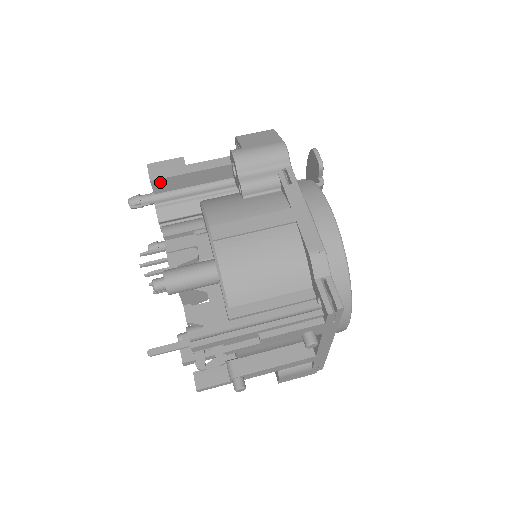
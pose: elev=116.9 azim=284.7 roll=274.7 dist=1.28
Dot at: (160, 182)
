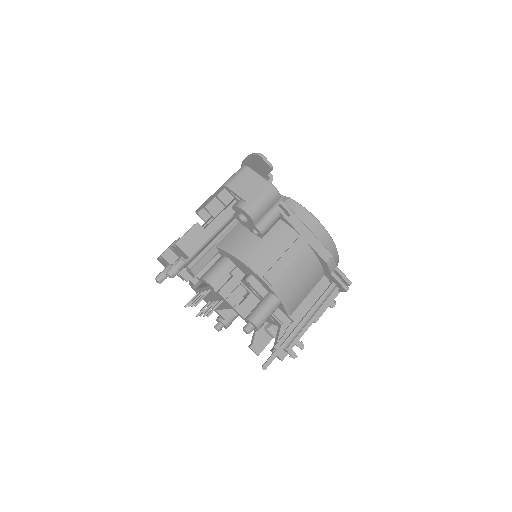
Dot at: occluded
